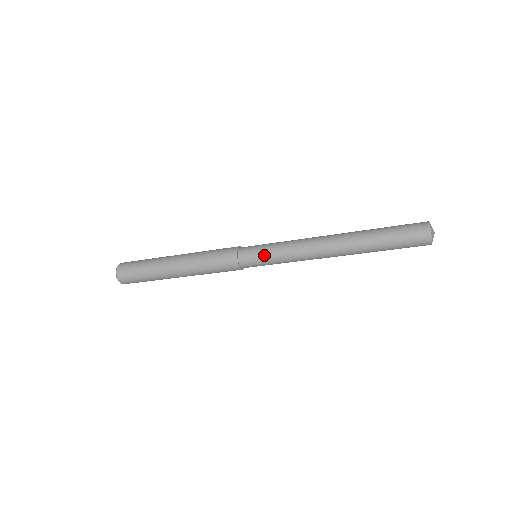
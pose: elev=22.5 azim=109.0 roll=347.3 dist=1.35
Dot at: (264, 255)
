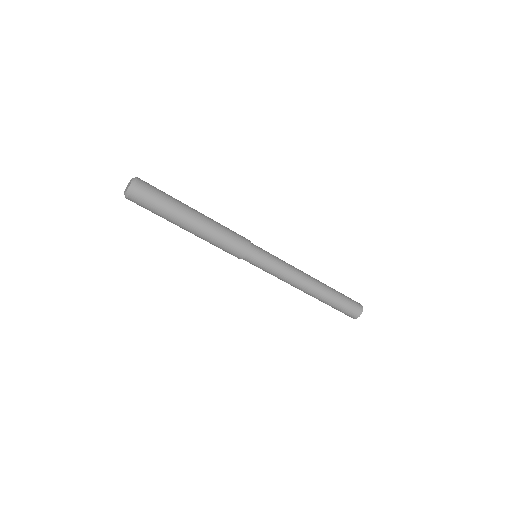
Dot at: (269, 260)
